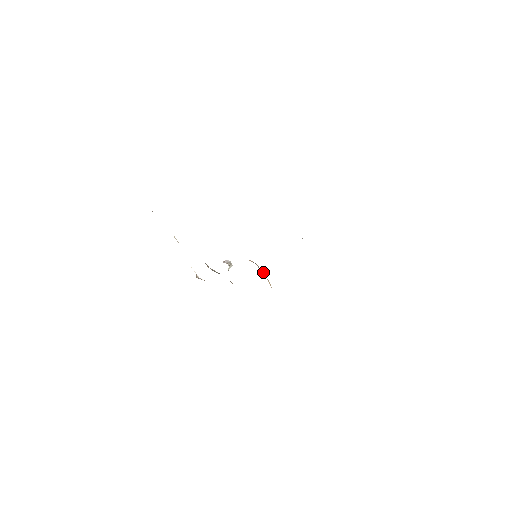
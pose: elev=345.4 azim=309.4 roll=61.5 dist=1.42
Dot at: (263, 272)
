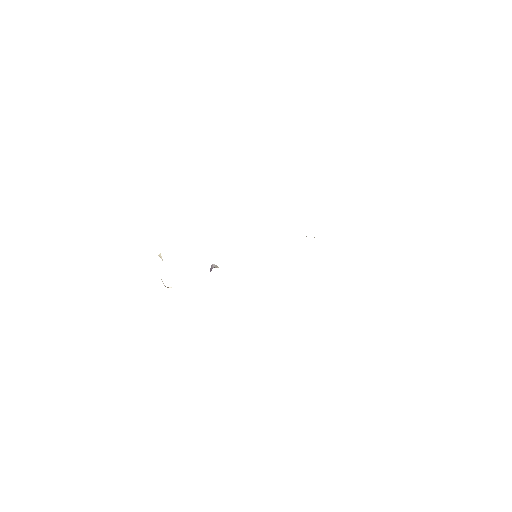
Dot at: occluded
